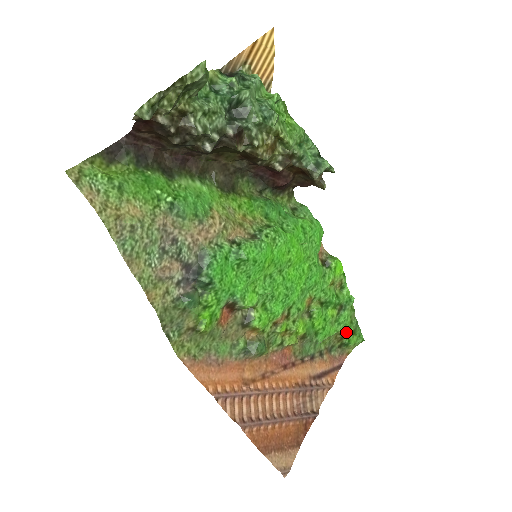
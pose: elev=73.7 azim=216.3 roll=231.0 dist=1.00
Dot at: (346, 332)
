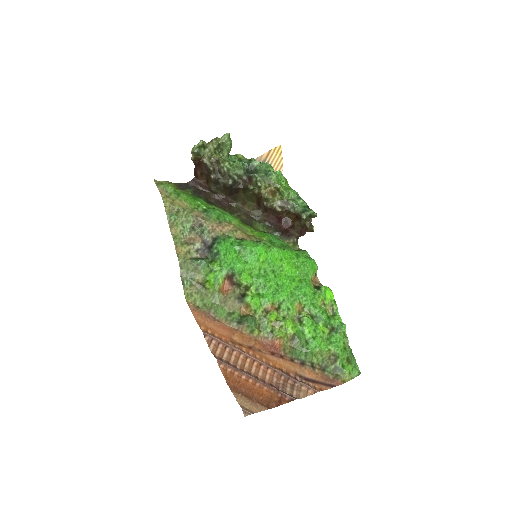
Dot at: (339, 355)
